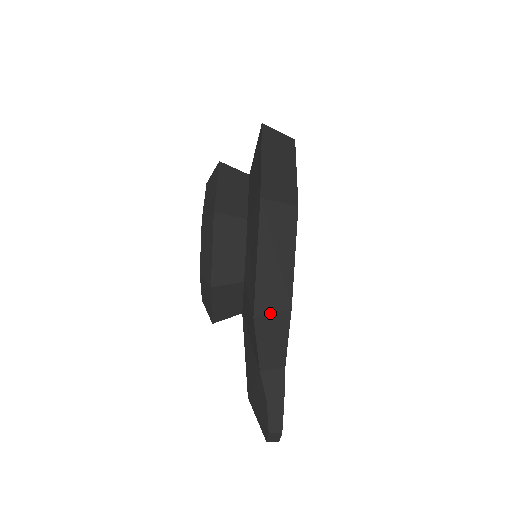
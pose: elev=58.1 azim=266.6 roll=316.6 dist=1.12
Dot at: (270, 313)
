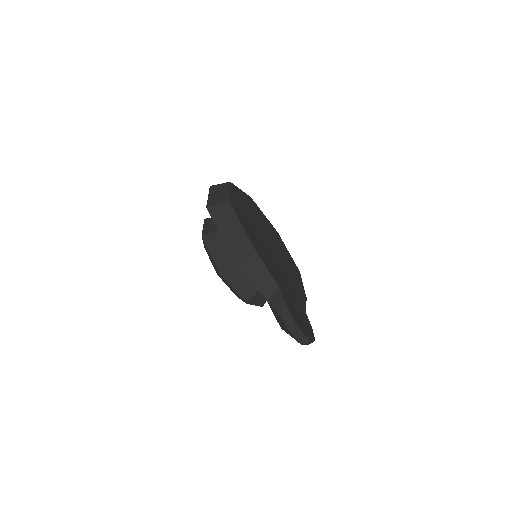
Dot at: (245, 259)
